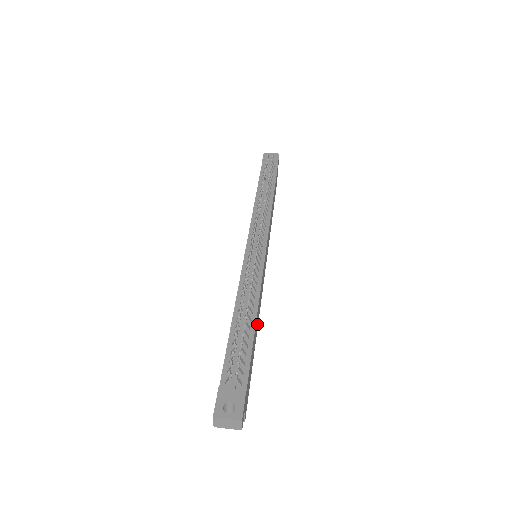
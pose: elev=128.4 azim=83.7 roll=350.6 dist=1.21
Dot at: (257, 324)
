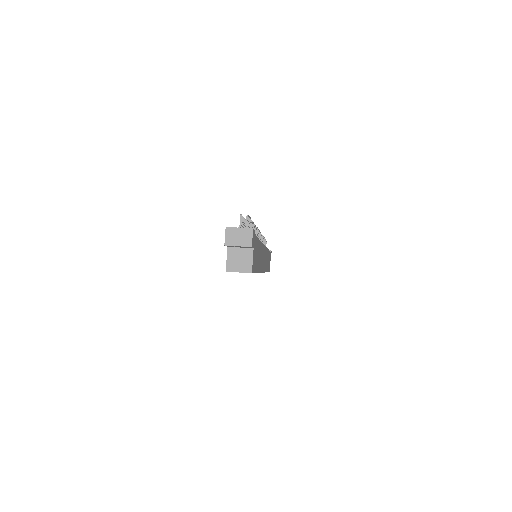
Dot at: (259, 264)
